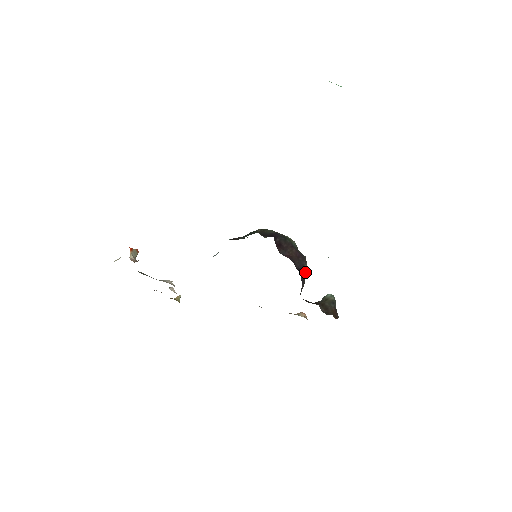
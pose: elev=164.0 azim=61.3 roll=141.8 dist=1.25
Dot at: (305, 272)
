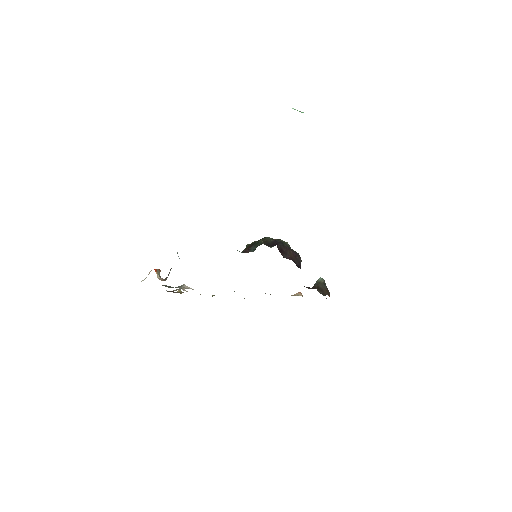
Dot at: occluded
